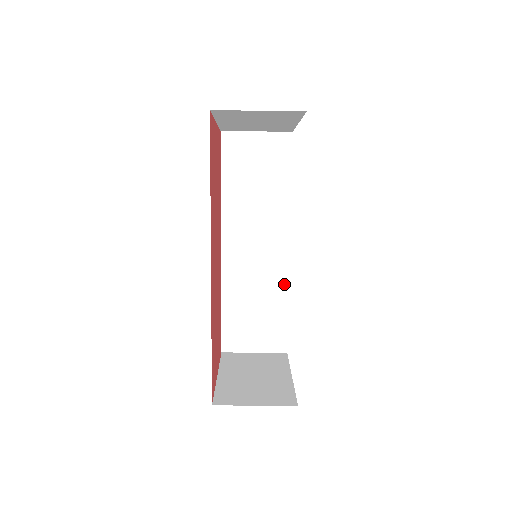
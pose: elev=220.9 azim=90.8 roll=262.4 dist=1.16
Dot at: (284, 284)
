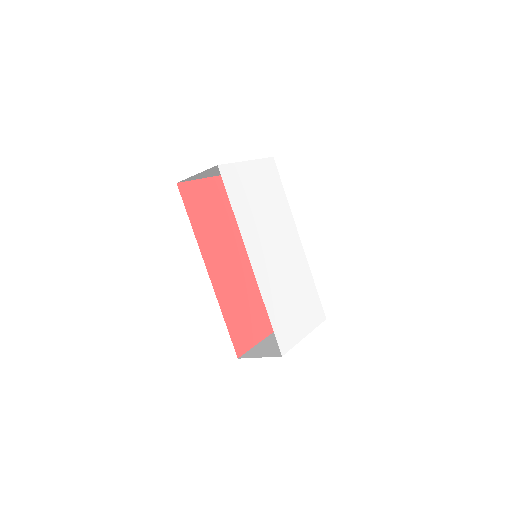
Dot at: occluded
